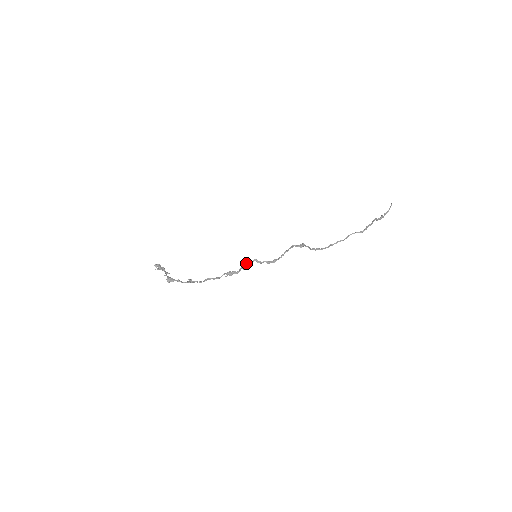
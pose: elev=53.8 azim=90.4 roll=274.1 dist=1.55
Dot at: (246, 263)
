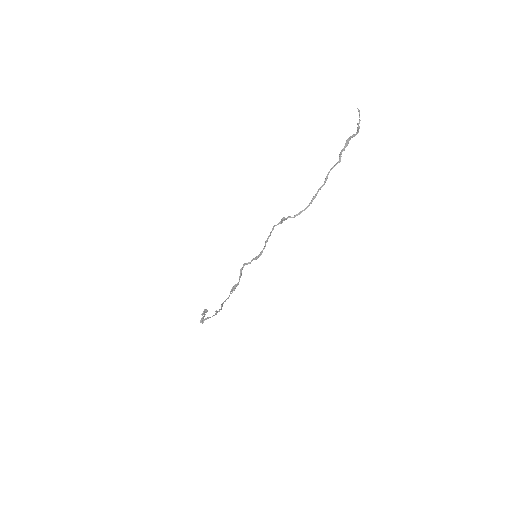
Dot at: (240, 271)
